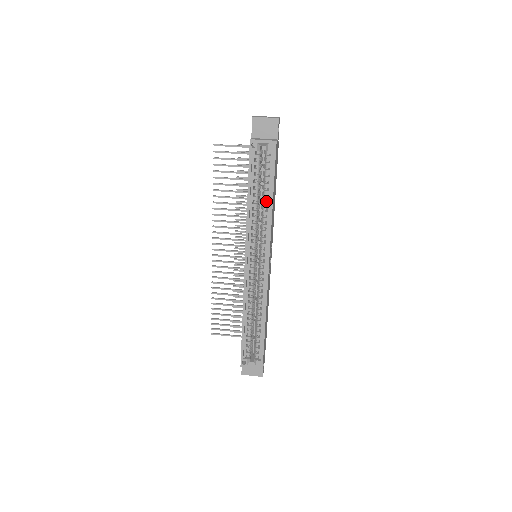
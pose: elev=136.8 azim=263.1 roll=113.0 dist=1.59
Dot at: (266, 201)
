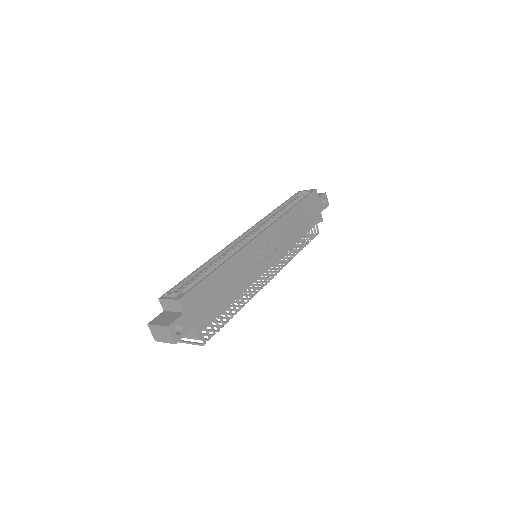
Dot at: occluded
